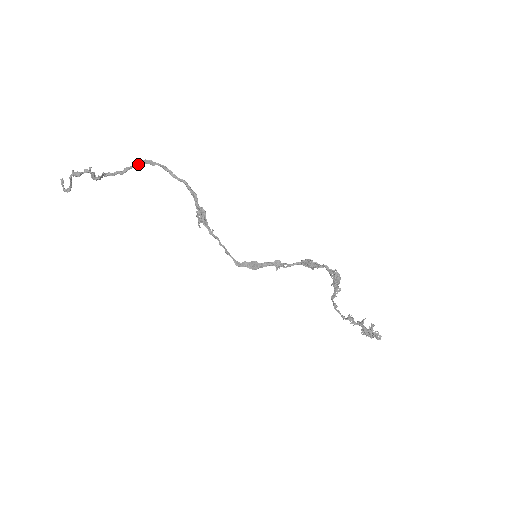
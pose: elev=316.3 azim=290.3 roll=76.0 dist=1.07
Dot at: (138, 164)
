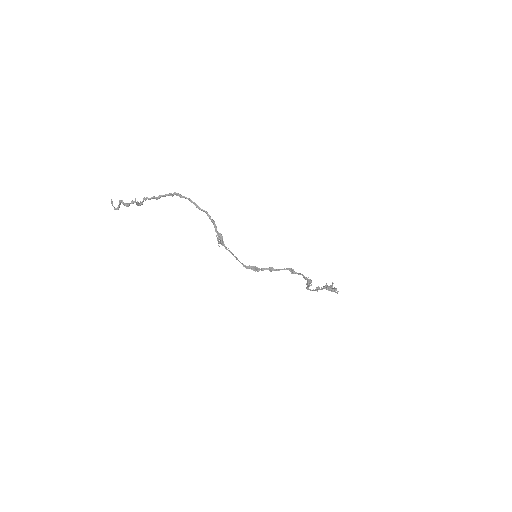
Dot at: (169, 194)
